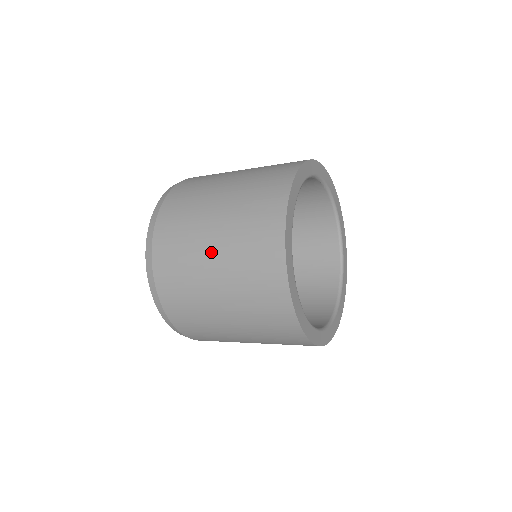
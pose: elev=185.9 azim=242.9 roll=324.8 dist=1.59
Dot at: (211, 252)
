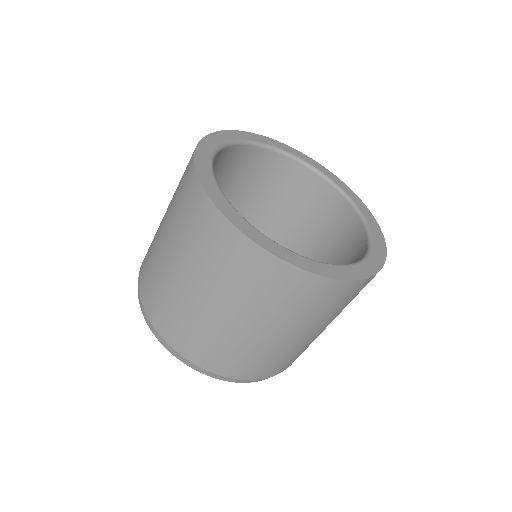
Dot at: occluded
